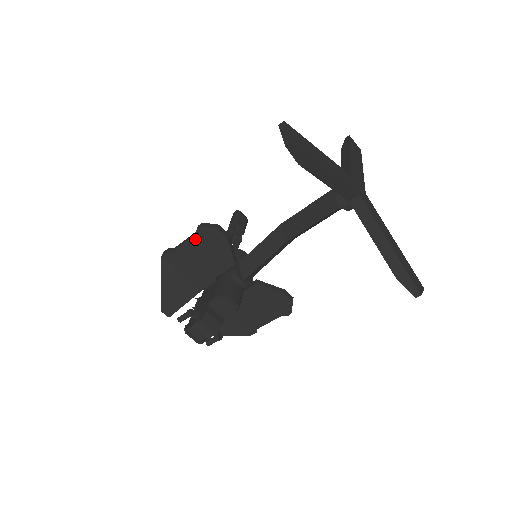
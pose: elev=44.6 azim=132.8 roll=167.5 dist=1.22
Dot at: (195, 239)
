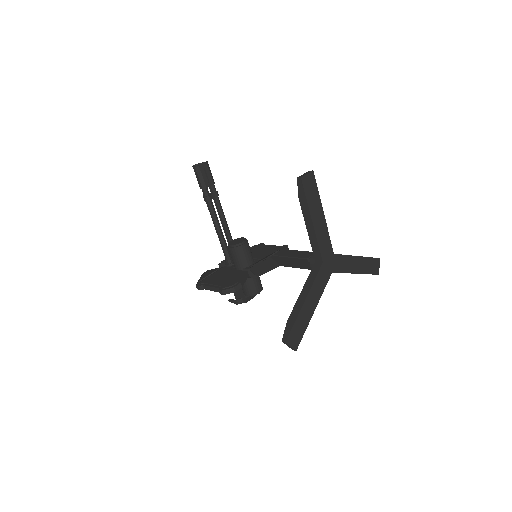
Dot at: occluded
